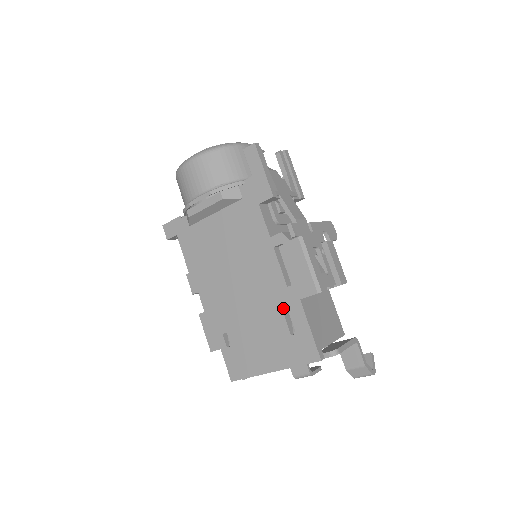
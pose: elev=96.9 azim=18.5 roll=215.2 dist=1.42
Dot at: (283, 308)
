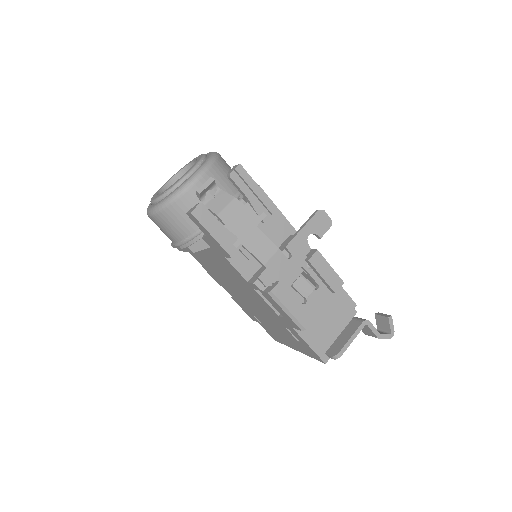
Dot at: (283, 325)
